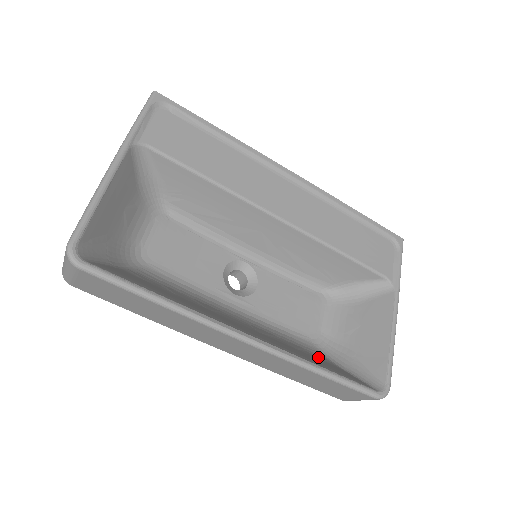
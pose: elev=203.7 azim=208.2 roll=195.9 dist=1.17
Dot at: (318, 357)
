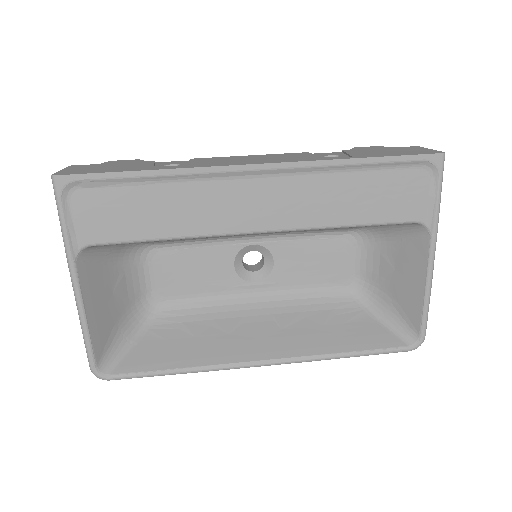
Dot at: (349, 318)
